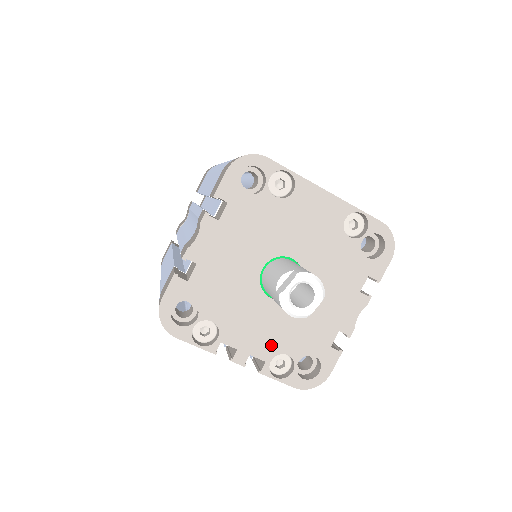
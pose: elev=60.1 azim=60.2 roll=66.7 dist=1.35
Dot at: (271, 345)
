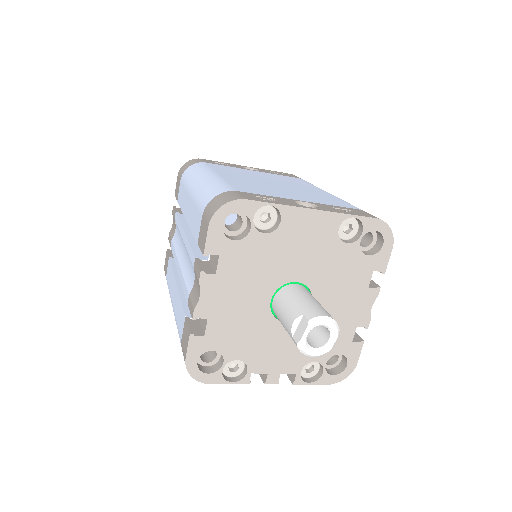
Dot at: (297, 359)
